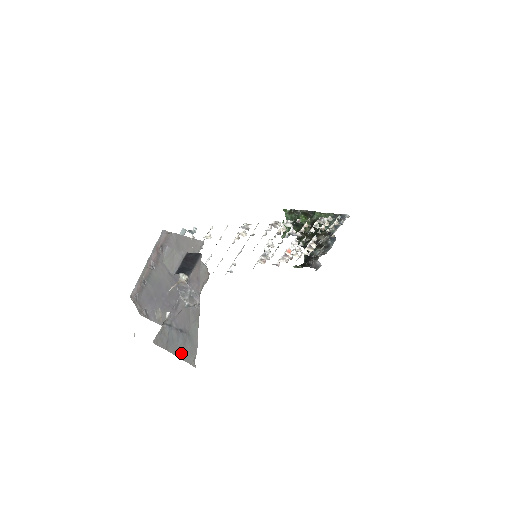
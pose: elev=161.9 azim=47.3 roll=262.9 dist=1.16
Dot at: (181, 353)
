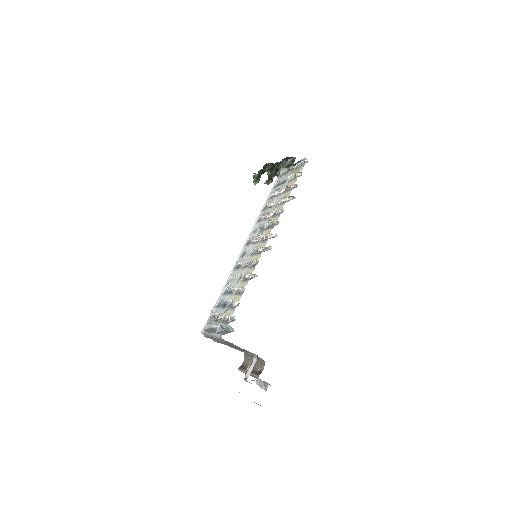
Dot at: occluded
